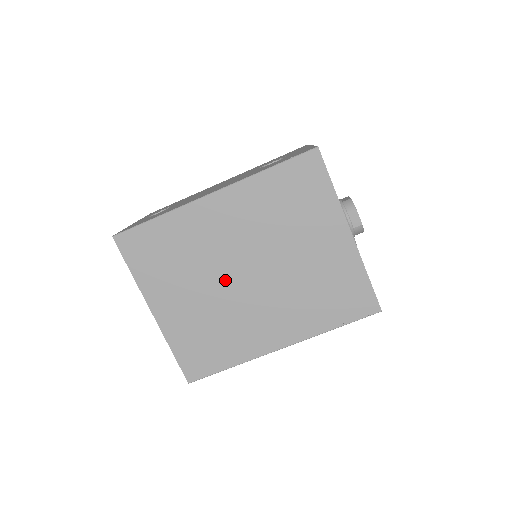
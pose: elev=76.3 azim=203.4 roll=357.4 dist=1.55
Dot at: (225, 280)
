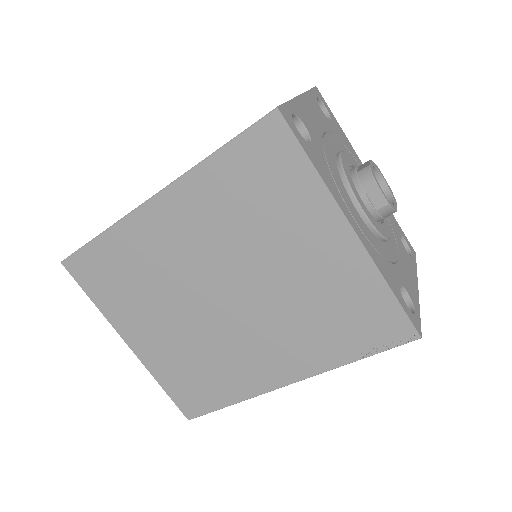
Dot at: (197, 305)
